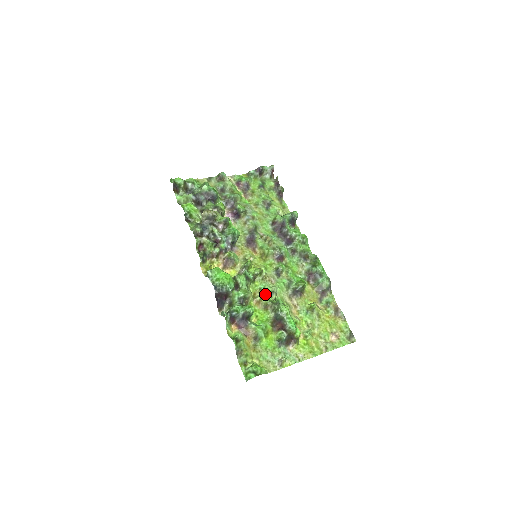
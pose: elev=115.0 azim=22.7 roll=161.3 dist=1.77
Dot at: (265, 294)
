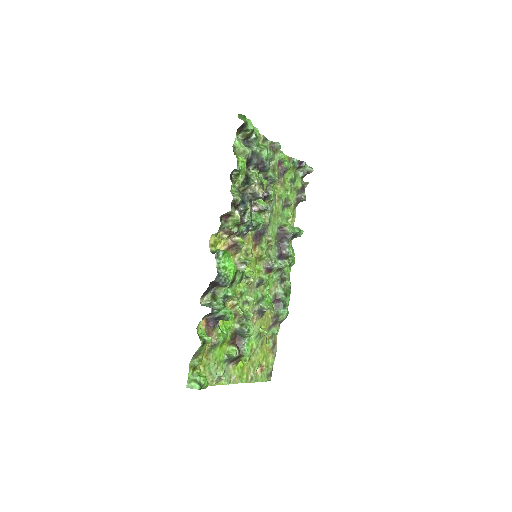
Dot at: (241, 299)
